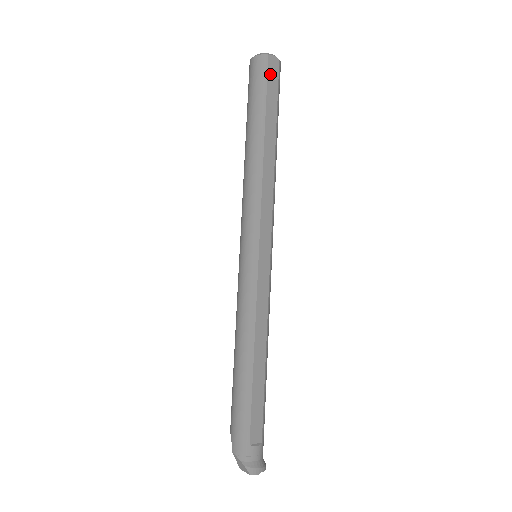
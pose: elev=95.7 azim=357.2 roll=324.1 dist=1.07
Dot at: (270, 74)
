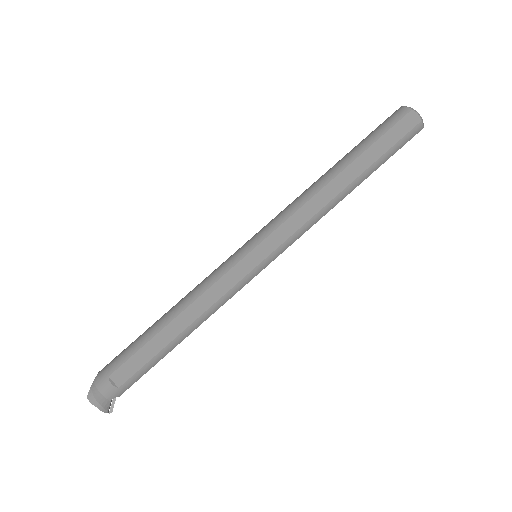
Dot at: (399, 125)
